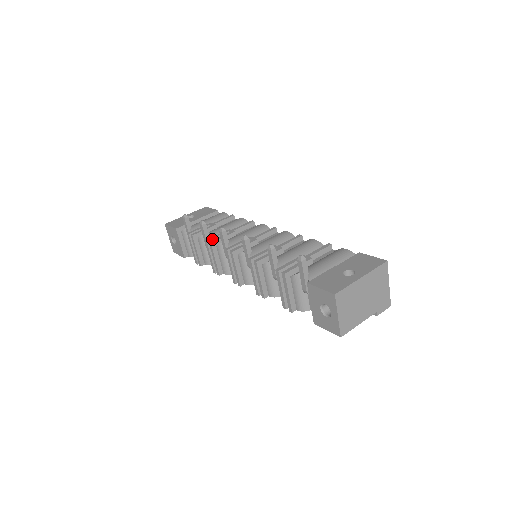
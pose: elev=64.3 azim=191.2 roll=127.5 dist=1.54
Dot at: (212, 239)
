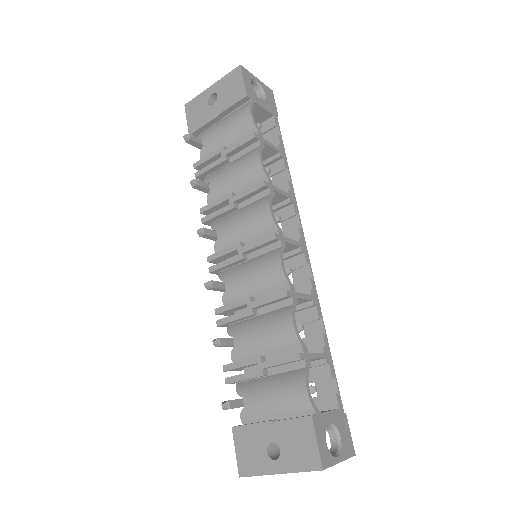
Dot at: (207, 210)
